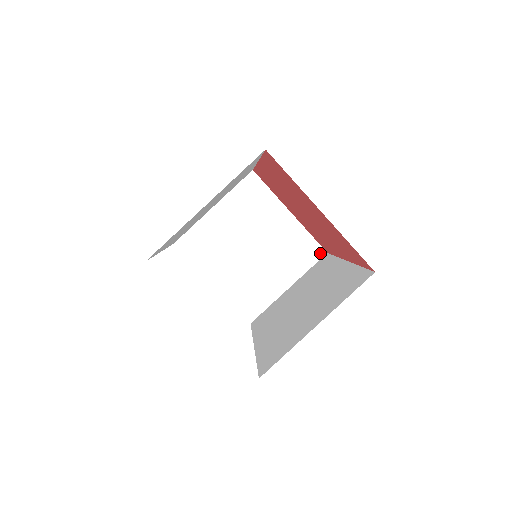
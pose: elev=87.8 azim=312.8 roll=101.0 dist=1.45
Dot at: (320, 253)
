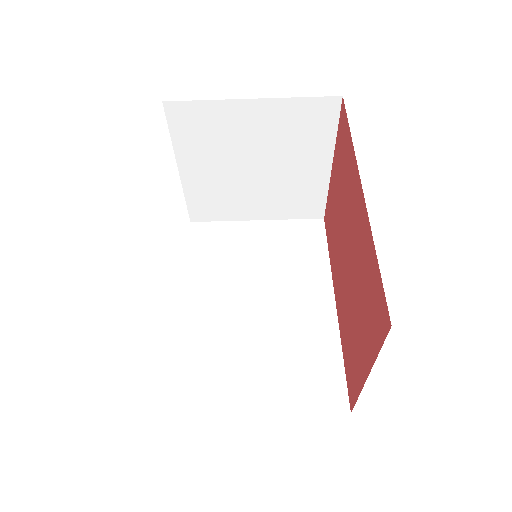
Dot at: (318, 215)
